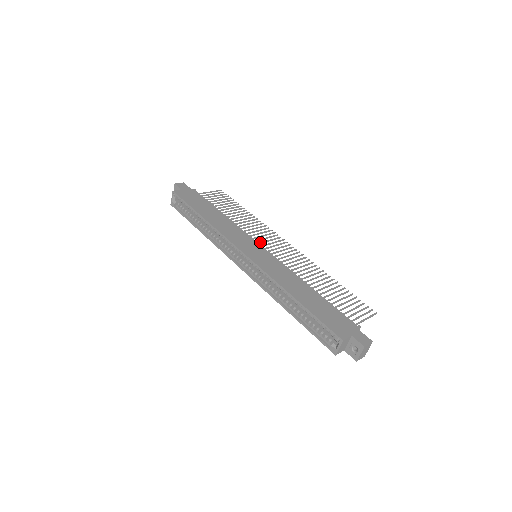
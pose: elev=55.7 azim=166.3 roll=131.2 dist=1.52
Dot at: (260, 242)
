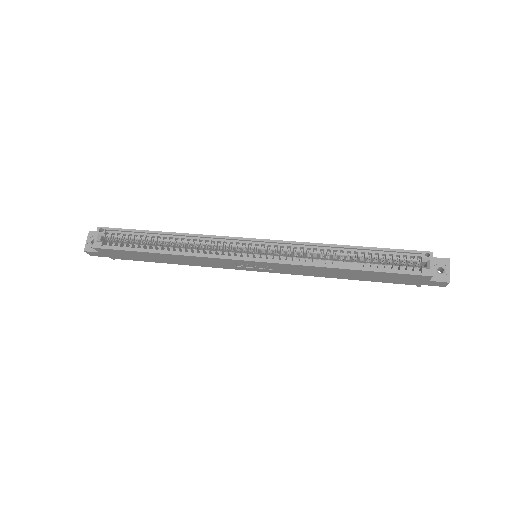
Dot at: occluded
